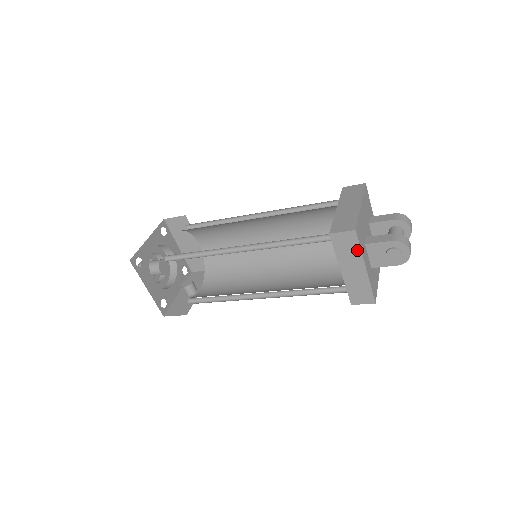
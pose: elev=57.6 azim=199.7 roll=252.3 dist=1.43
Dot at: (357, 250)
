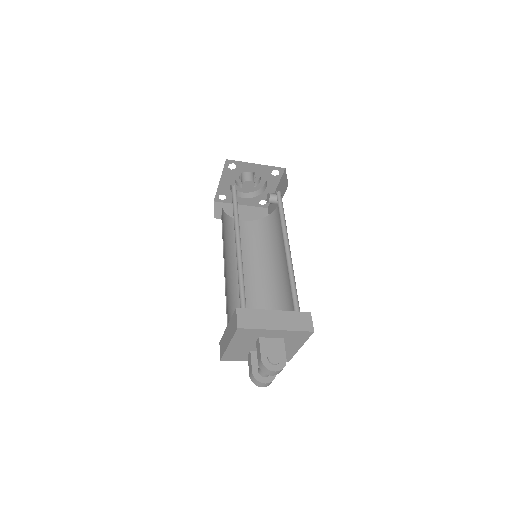
Dot at: occluded
